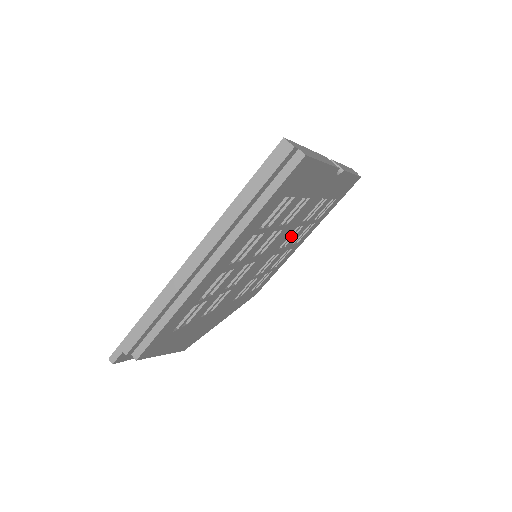
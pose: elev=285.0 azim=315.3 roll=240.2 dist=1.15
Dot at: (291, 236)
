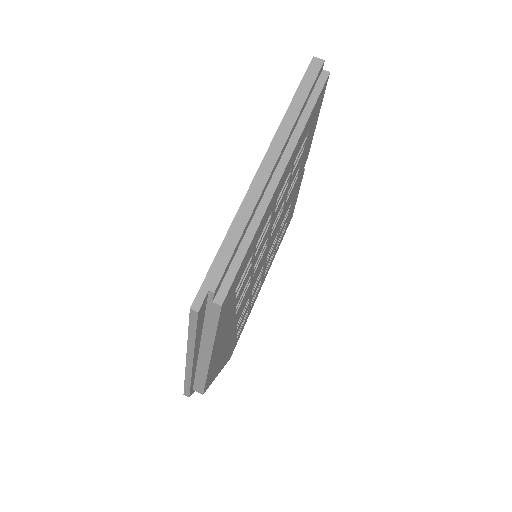
Dot at: (272, 245)
